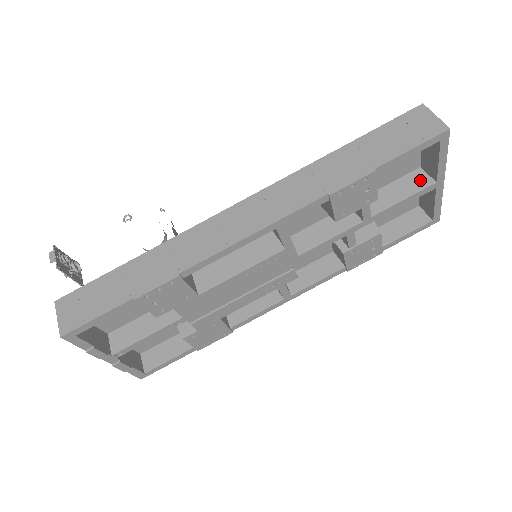
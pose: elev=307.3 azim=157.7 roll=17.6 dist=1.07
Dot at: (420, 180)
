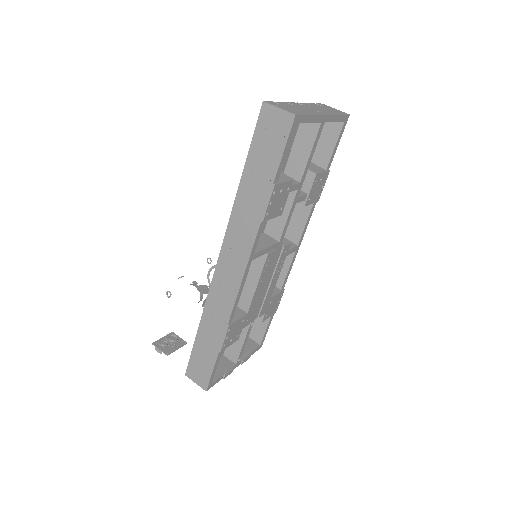
Dot at: (309, 129)
